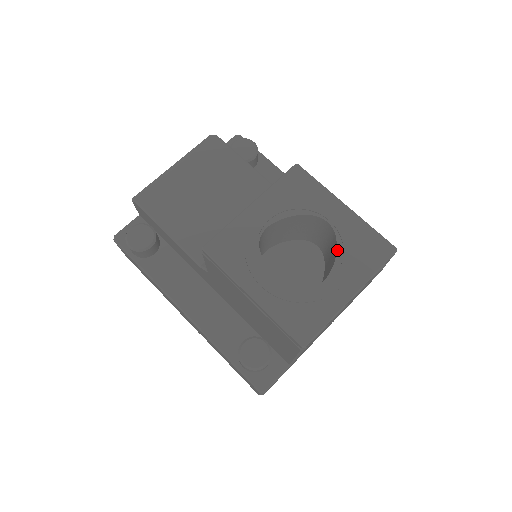
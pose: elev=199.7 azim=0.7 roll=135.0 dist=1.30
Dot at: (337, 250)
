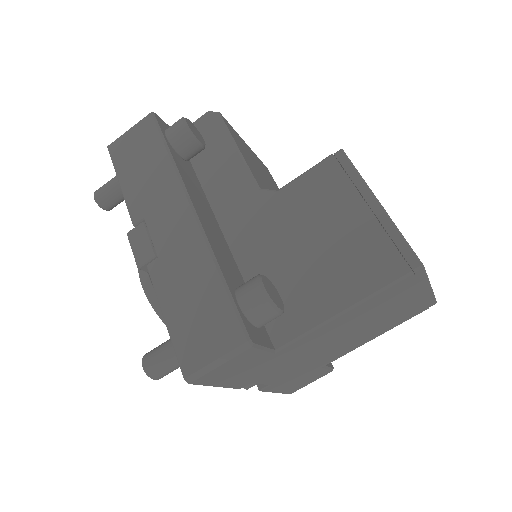
Dot at: occluded
